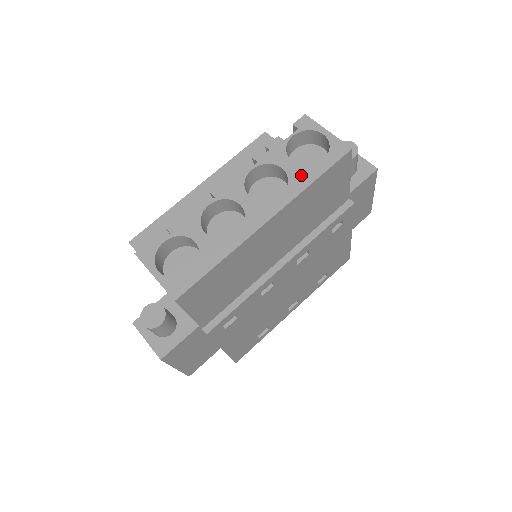
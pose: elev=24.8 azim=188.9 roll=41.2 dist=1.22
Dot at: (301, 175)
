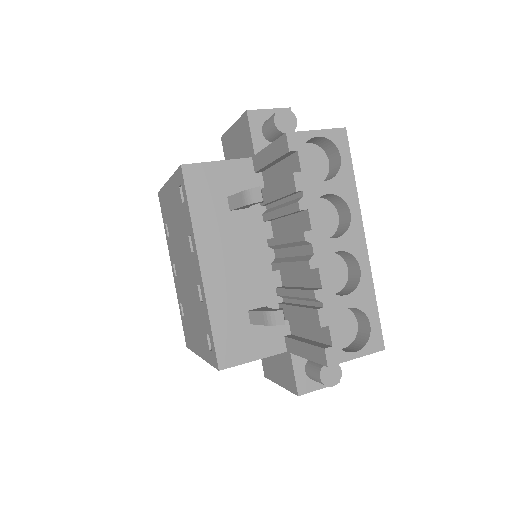
Dot at: (344, 184)
